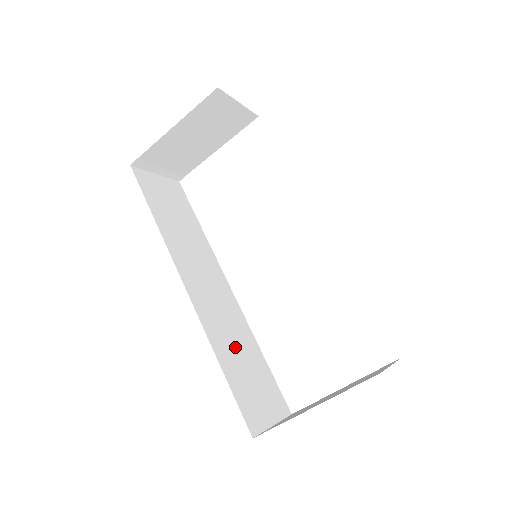
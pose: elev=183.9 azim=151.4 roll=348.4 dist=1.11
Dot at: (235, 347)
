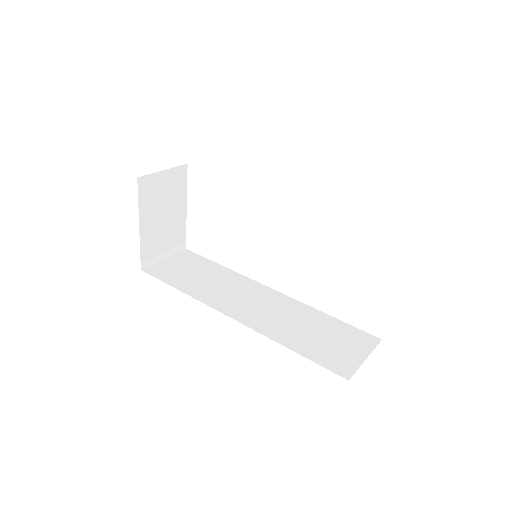
Dot at: (298, 327)
